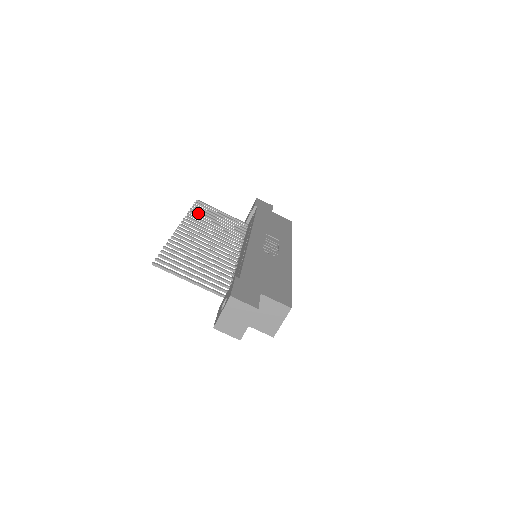
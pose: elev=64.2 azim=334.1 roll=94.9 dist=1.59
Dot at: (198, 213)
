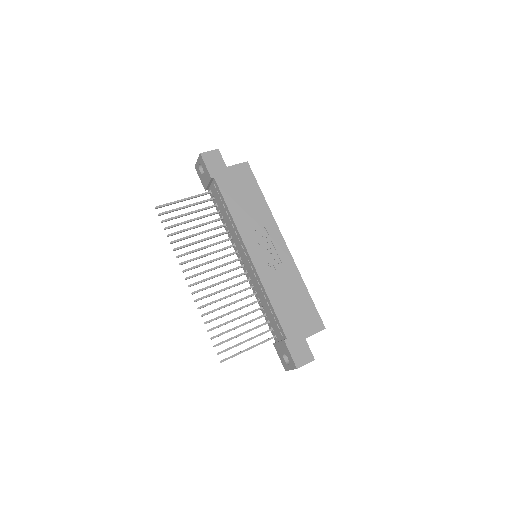
Dot at: occluded
